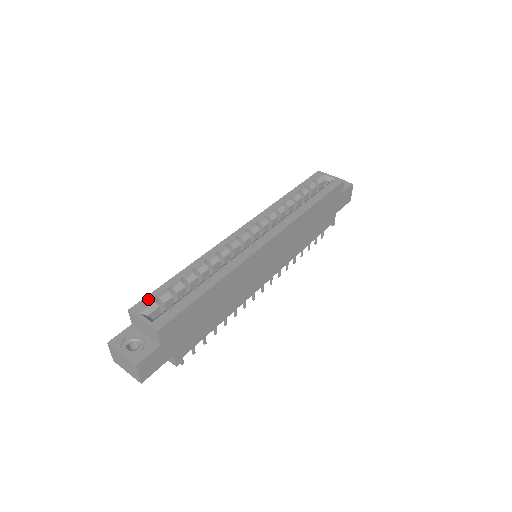
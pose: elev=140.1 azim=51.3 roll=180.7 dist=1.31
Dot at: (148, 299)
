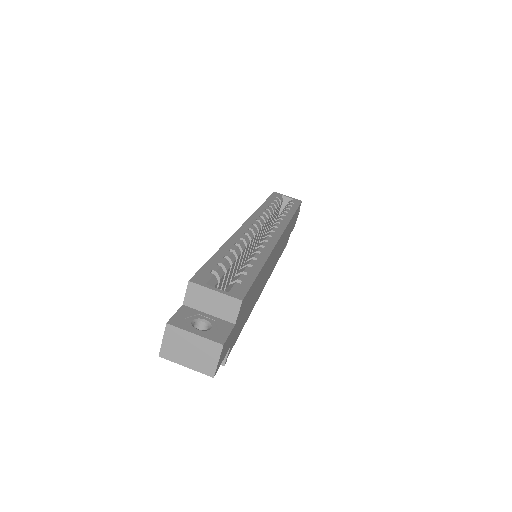
Dot at: (204, 272)
